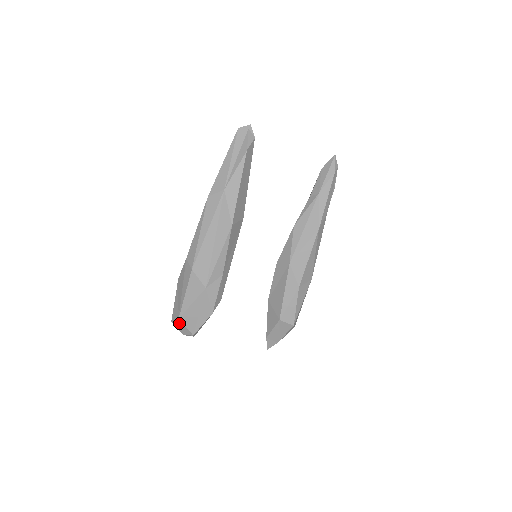
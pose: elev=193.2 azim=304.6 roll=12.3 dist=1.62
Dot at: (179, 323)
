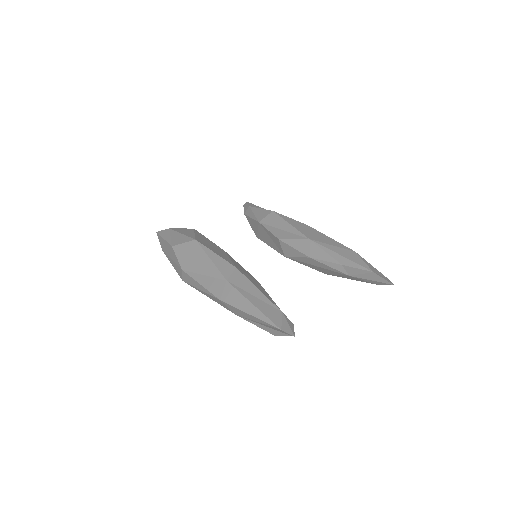
Dot at: occluded
